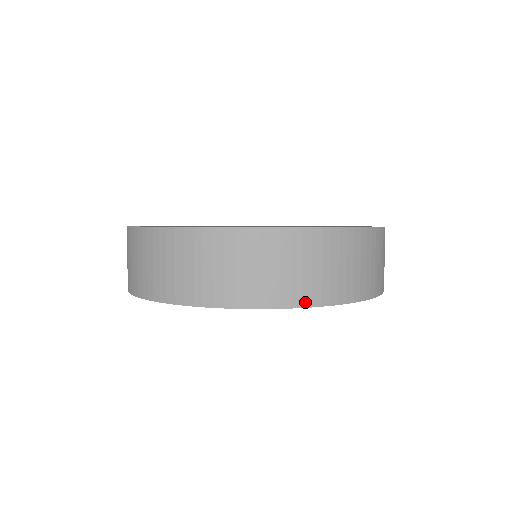
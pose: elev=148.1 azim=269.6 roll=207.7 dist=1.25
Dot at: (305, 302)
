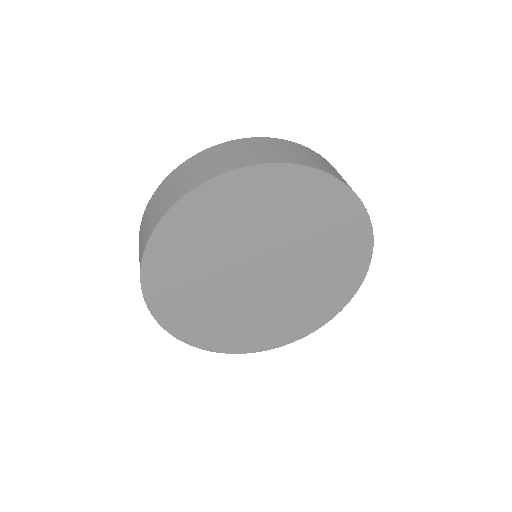
Dot at: (342, 180)
